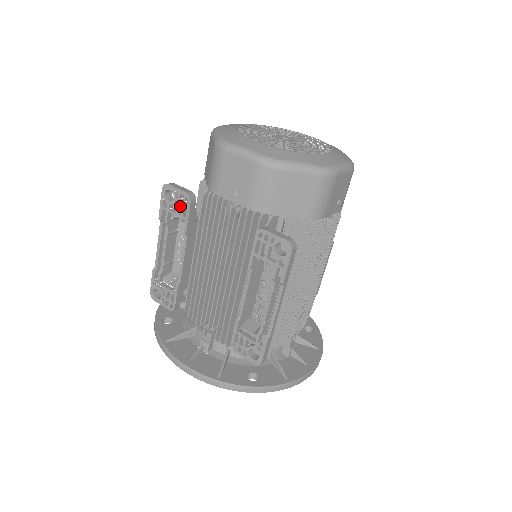
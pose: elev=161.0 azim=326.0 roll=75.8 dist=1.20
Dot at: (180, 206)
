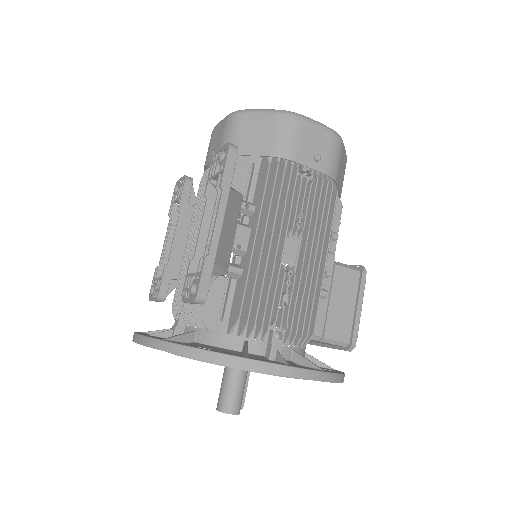
Dot at: occluded
